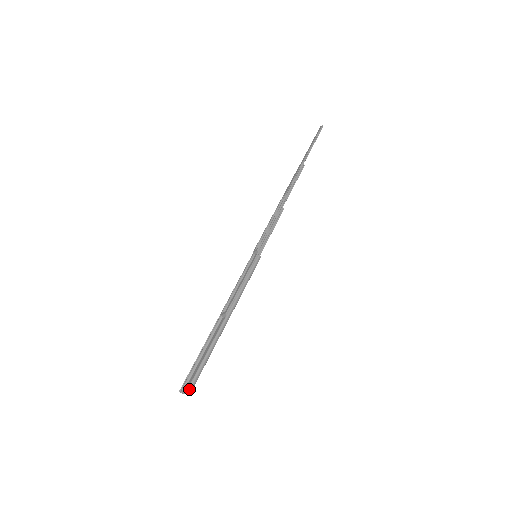
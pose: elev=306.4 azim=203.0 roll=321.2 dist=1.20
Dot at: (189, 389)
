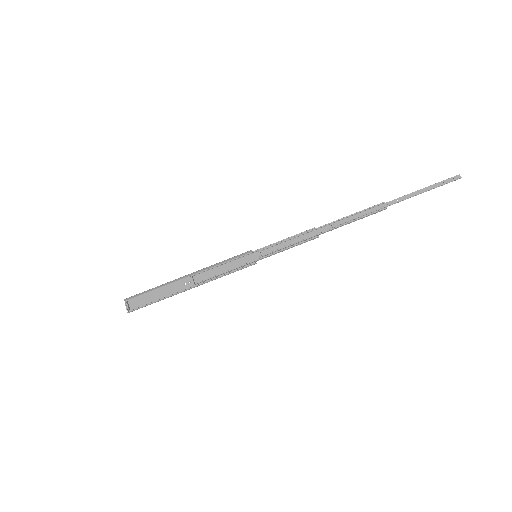
Dot at: (129, 312)
